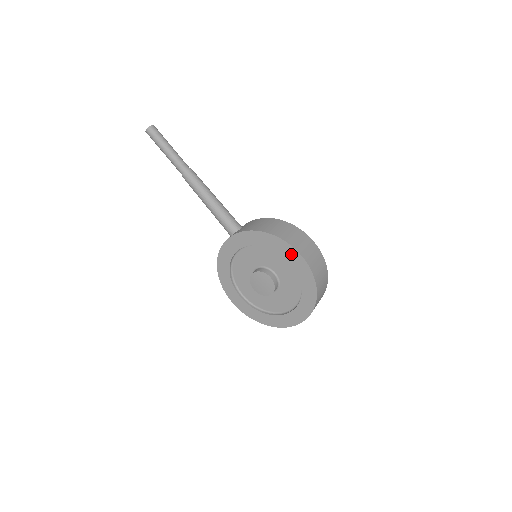
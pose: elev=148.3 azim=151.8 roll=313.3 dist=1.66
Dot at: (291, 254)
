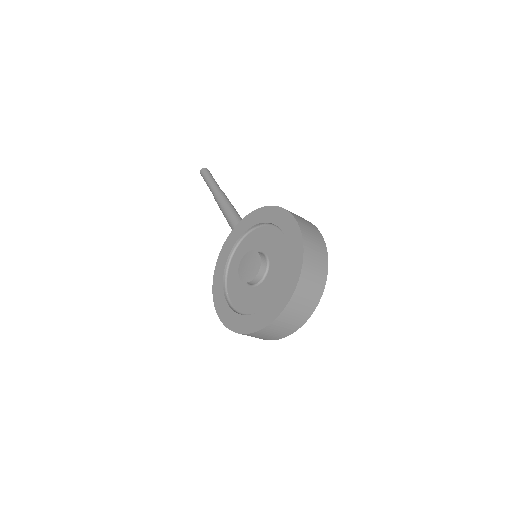
Dot at: (284, 219)
